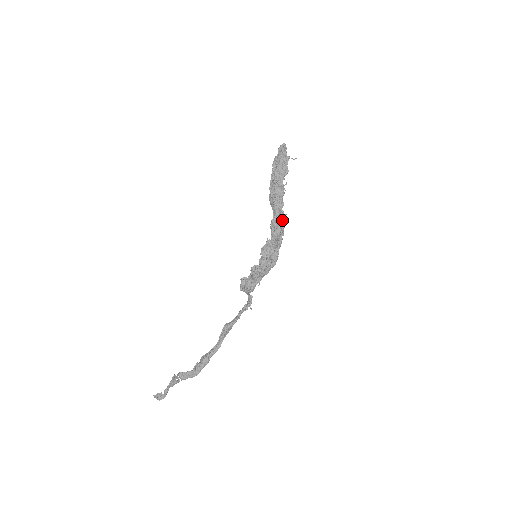
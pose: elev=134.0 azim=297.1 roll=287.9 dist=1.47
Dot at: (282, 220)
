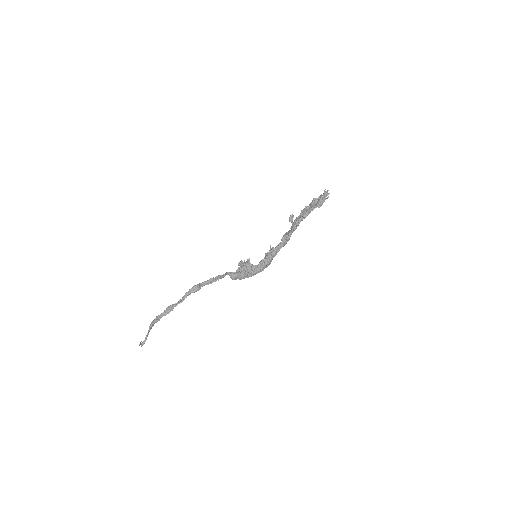
Dot at: (289, 233)
